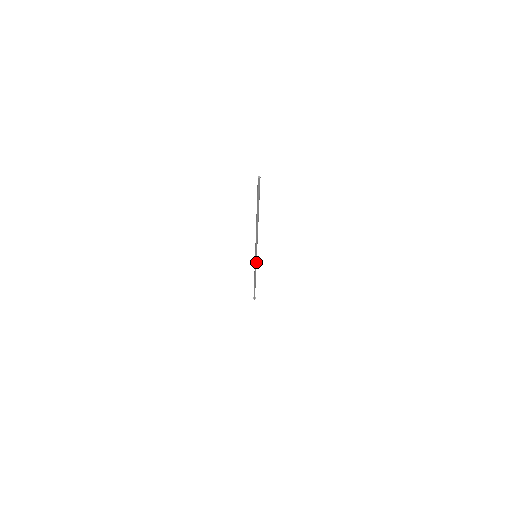
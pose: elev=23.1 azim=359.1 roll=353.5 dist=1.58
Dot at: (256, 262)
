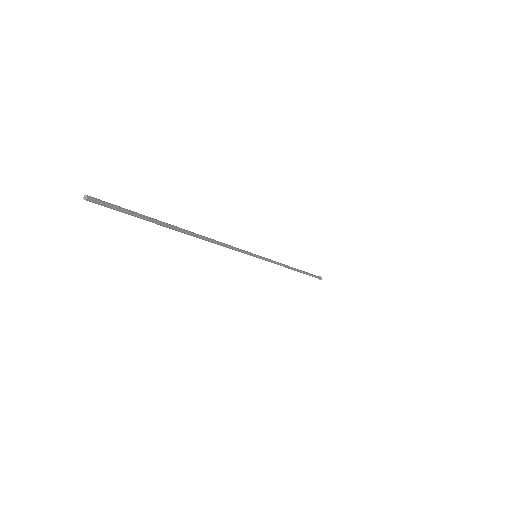
Dot at: (266, 259)
